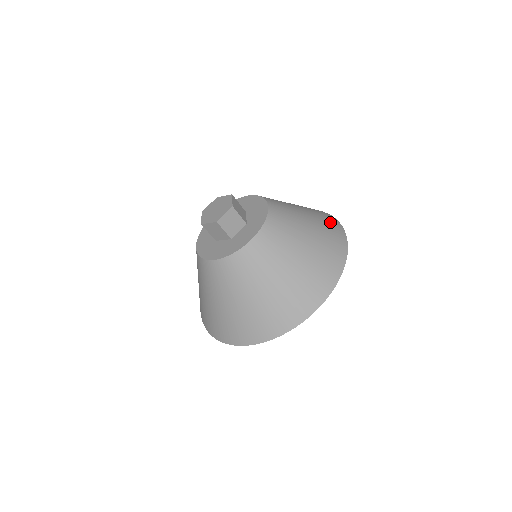
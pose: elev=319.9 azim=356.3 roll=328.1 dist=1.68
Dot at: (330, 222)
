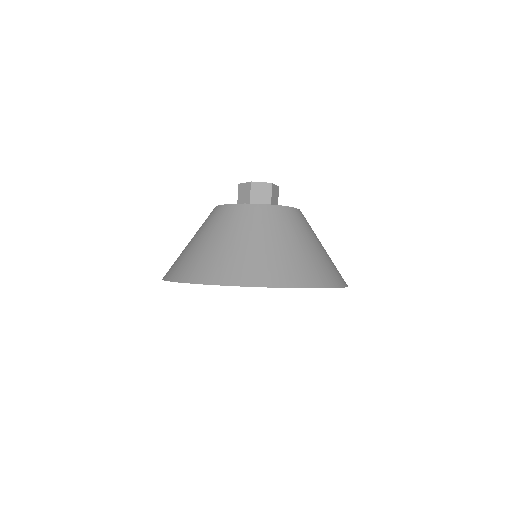
Dot at: occluded
